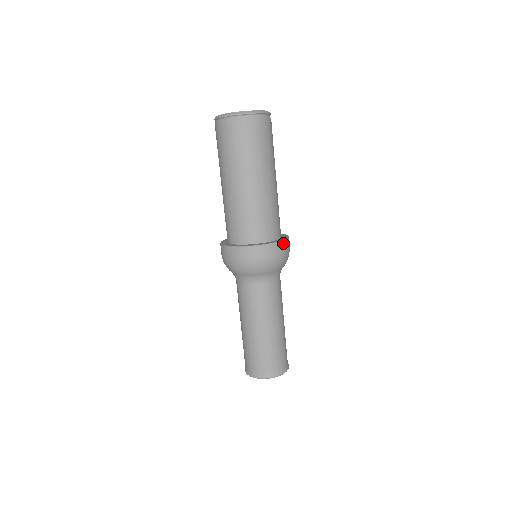
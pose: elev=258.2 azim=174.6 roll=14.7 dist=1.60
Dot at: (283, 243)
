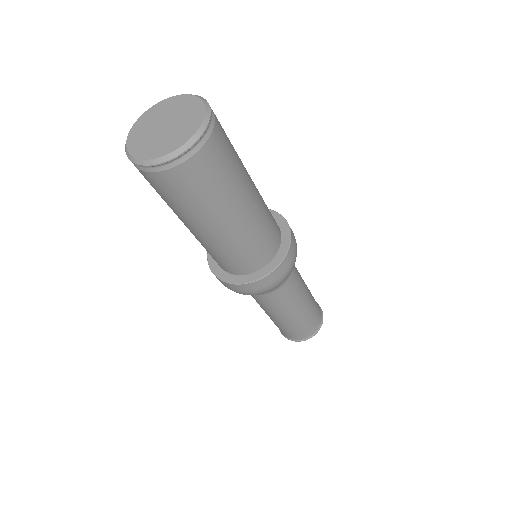
Dot at: (279, 268)
